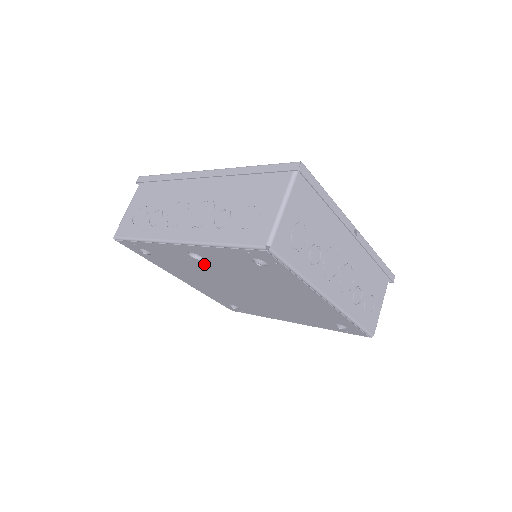
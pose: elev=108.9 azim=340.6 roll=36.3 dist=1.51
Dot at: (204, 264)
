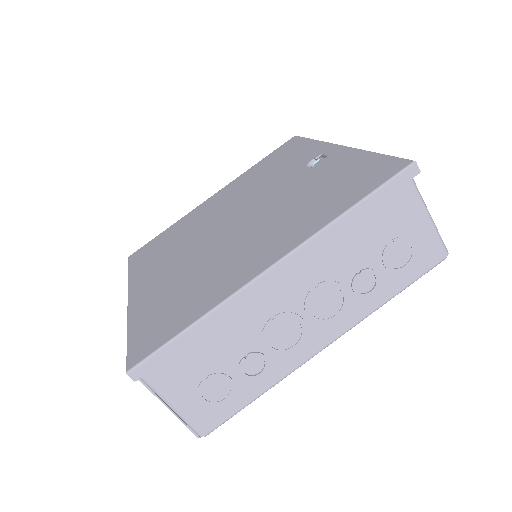
Dot at: occluded
